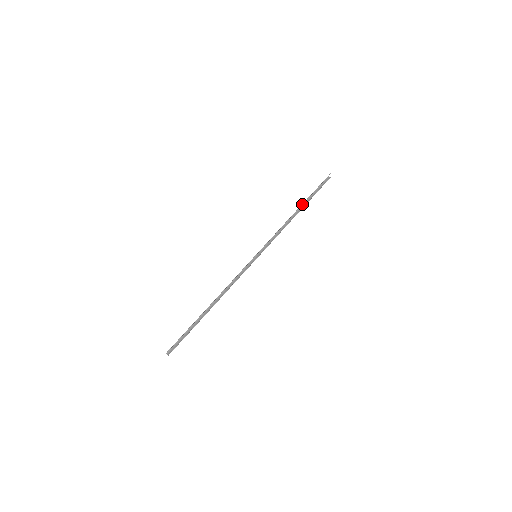
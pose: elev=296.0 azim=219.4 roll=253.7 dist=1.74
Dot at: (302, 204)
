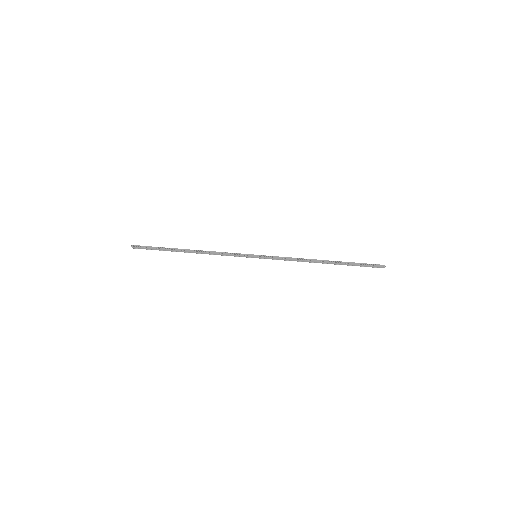
Dot at: (336, 261)
